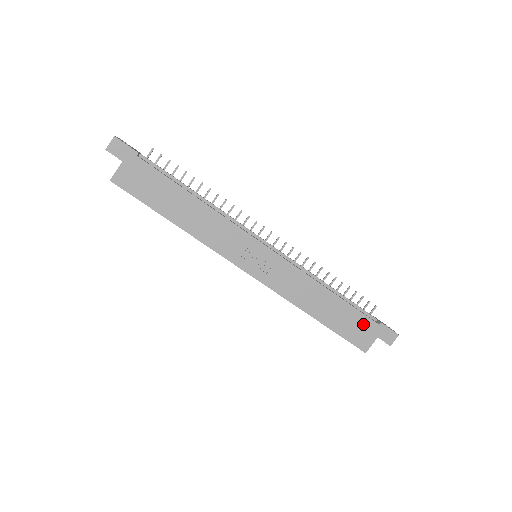
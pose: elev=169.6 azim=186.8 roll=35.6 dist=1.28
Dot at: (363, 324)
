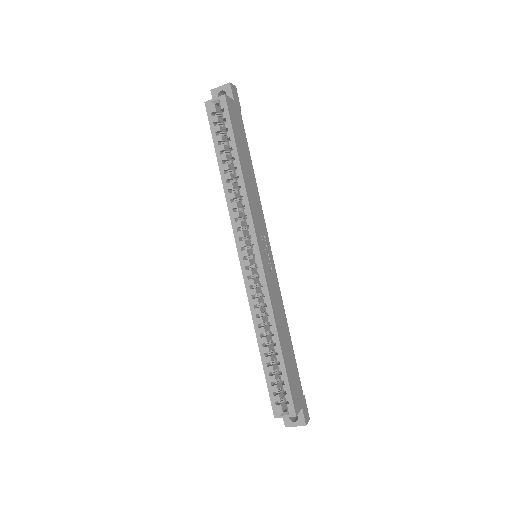
Dot at: (298, 384)
